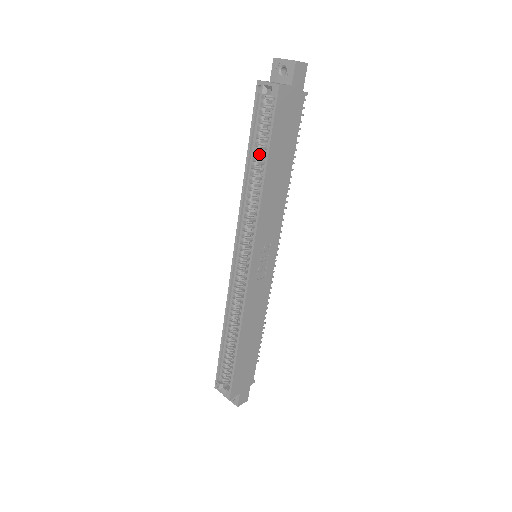
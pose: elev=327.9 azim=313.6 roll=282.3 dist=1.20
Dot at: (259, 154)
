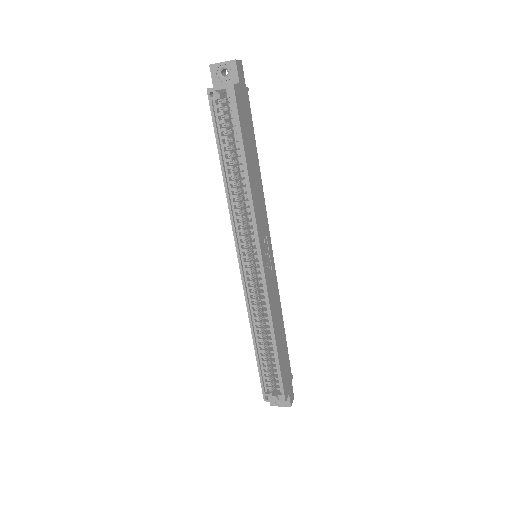
Dot at: (230, 157)
